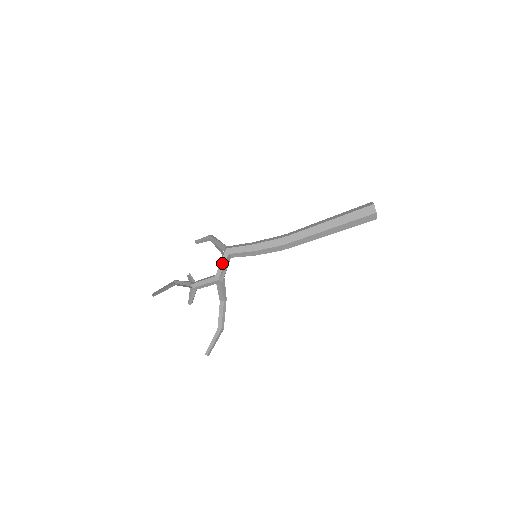
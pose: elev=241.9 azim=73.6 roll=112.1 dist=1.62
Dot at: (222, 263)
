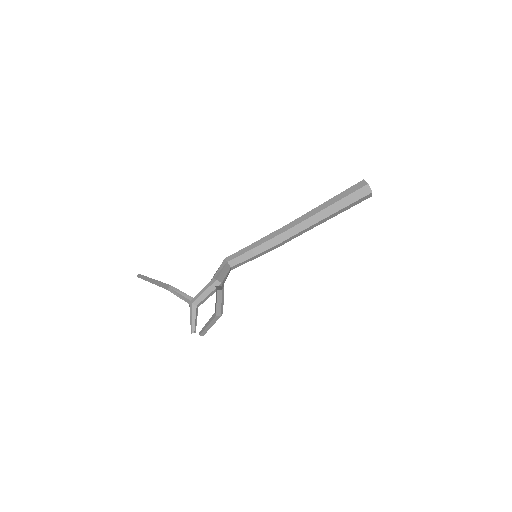
Dot at: (220, 269)
